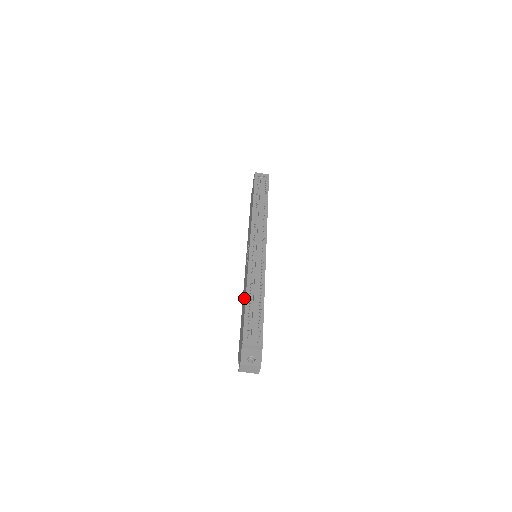
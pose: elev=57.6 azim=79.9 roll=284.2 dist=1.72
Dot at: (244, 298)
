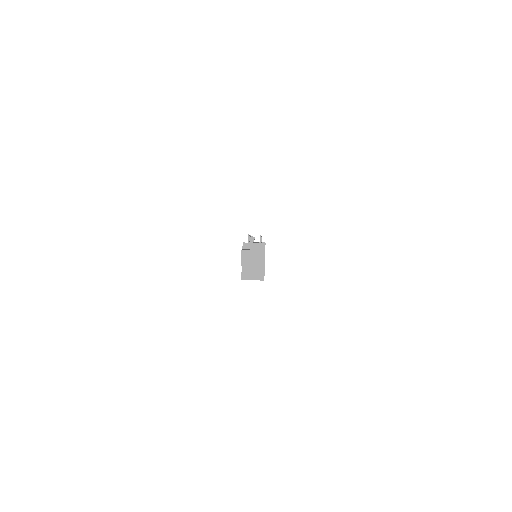
Dot at: occluded
